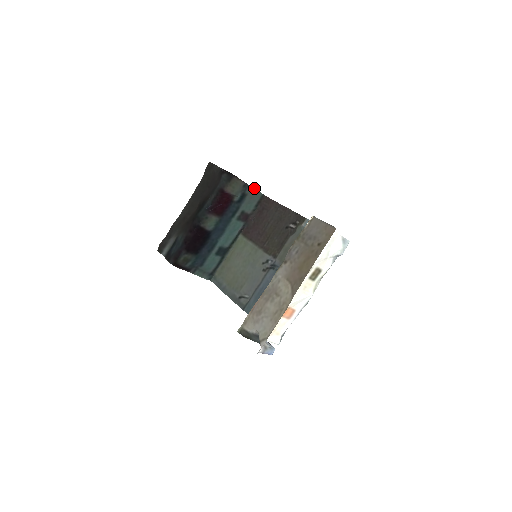
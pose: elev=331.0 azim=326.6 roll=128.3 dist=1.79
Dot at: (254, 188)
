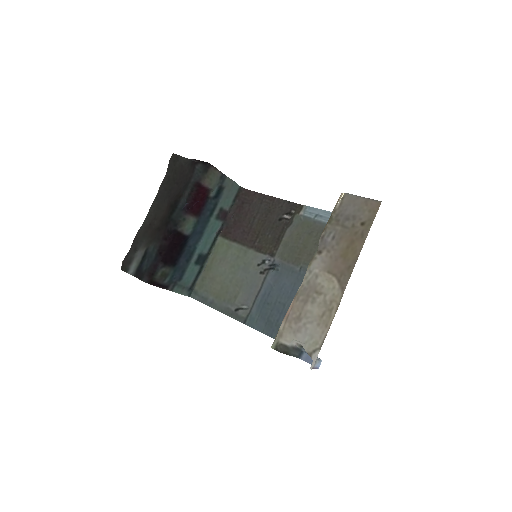
Dot at: (231, 179)
